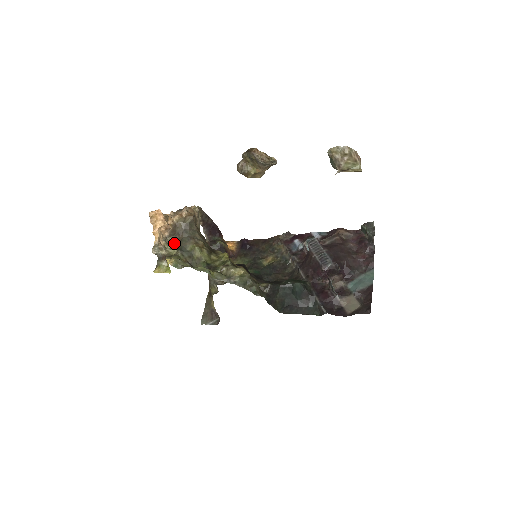
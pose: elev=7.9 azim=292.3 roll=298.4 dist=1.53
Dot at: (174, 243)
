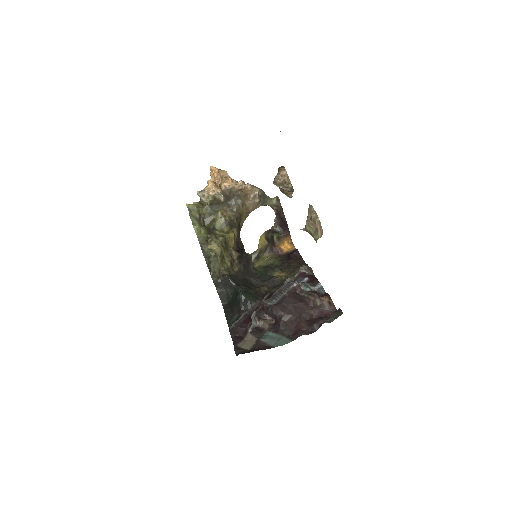
Dot at: occluded
